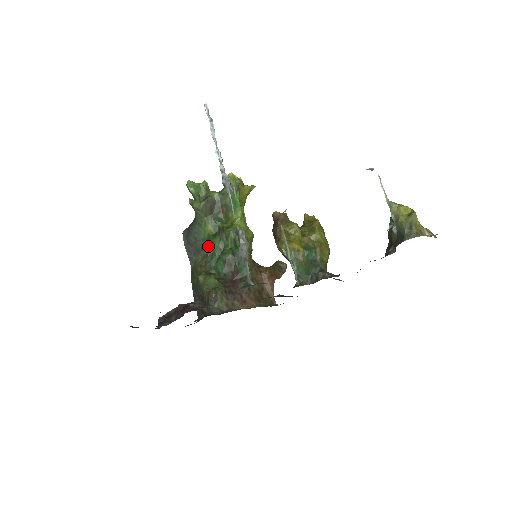
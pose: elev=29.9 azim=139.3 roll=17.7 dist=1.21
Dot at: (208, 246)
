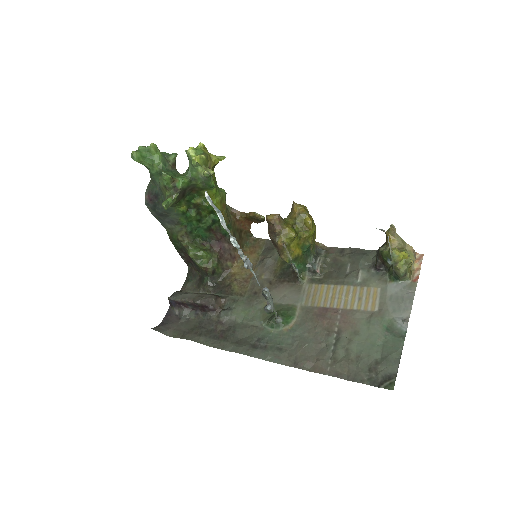
Dot at: (185, 220)
